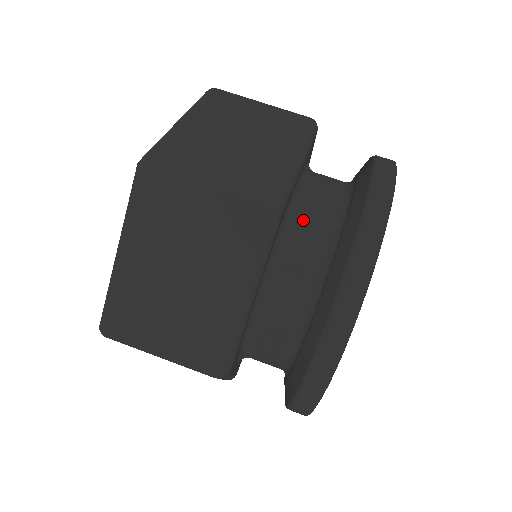
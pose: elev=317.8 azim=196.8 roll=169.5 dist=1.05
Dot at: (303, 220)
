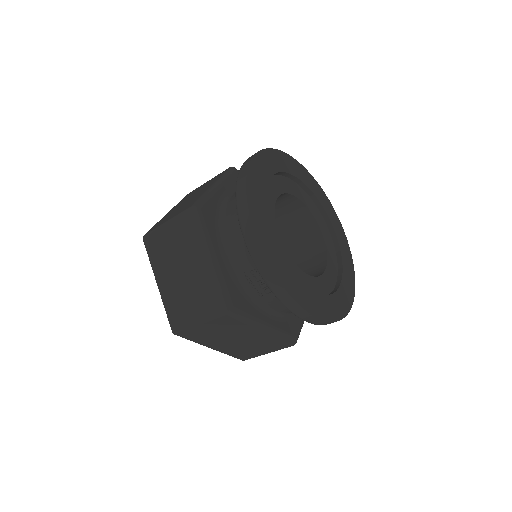
Dot at: (229, 208)
